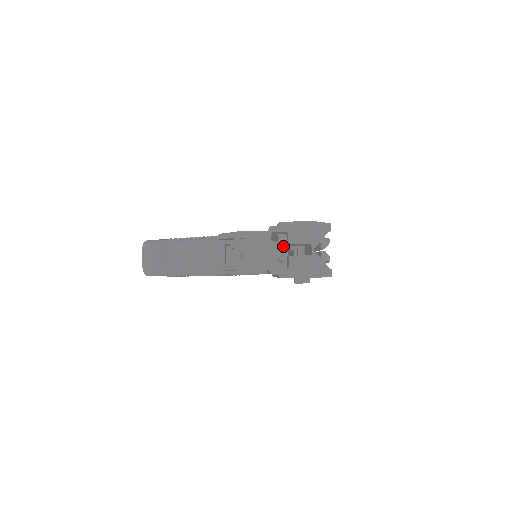
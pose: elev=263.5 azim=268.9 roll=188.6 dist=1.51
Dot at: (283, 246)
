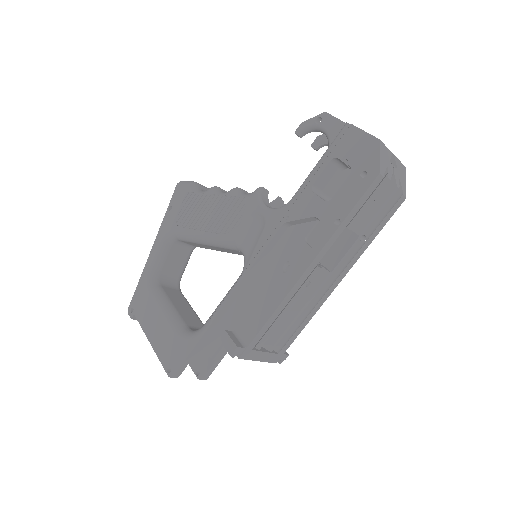
Dot at: occluded
